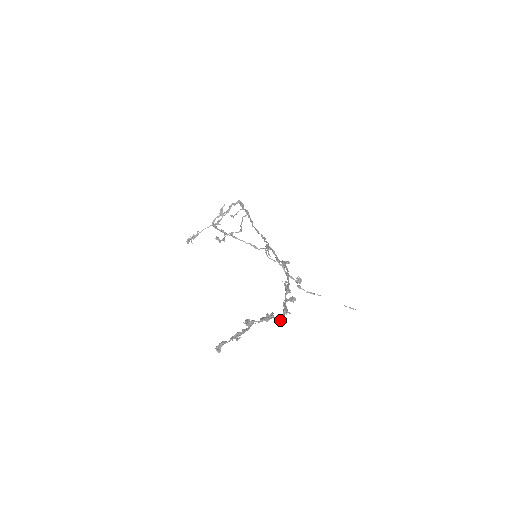
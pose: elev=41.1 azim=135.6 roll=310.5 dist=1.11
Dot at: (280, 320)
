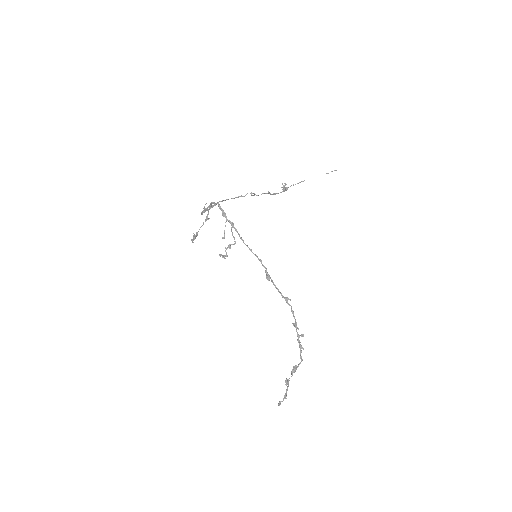
Dot at: occluded
